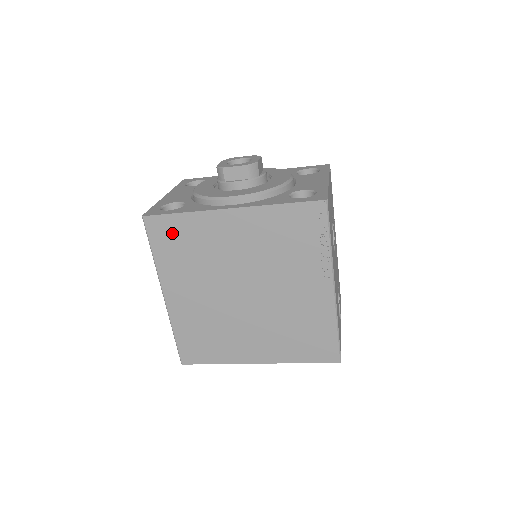
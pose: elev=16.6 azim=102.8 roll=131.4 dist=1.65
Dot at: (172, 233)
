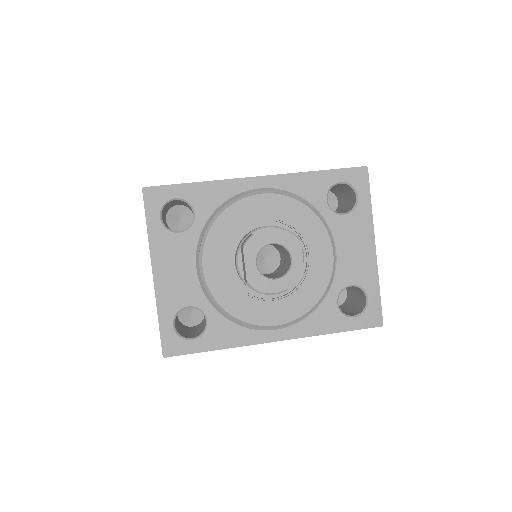
Dot at: occluded
